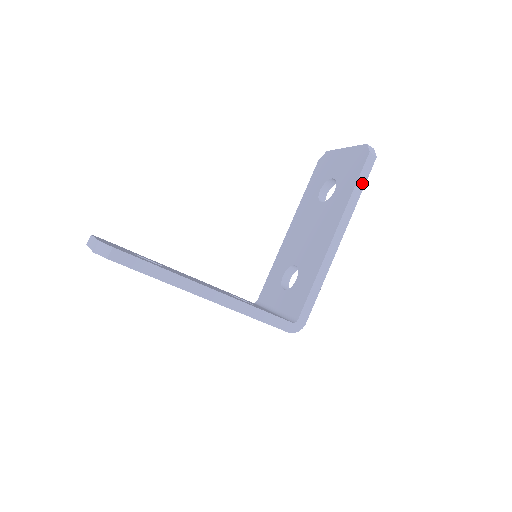
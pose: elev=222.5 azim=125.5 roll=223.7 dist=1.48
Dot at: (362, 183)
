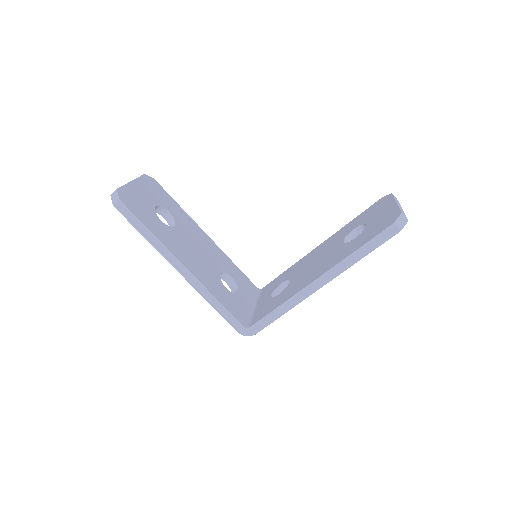
Dot at: (370, 248)
